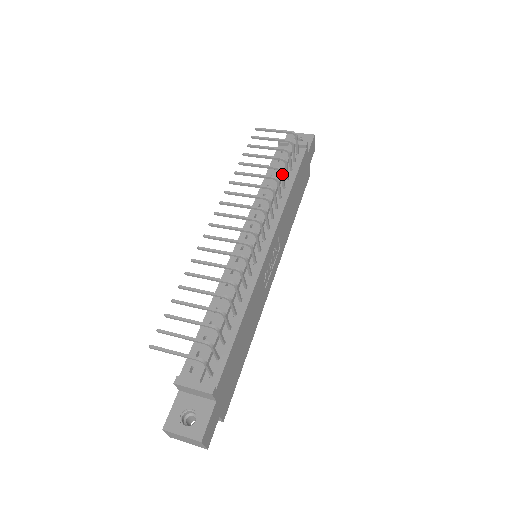
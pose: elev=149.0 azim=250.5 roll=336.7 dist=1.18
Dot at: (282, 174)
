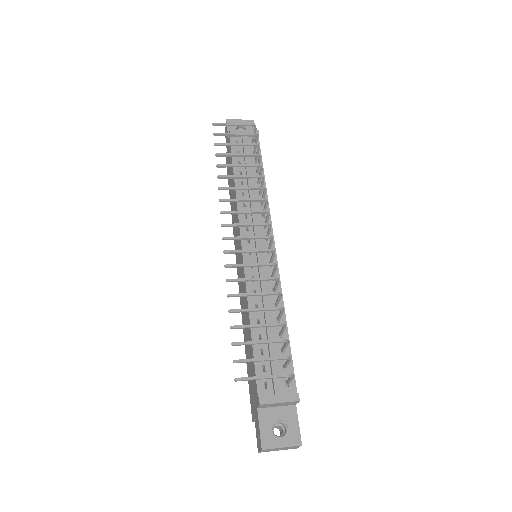
Dot at: (261, 171)
